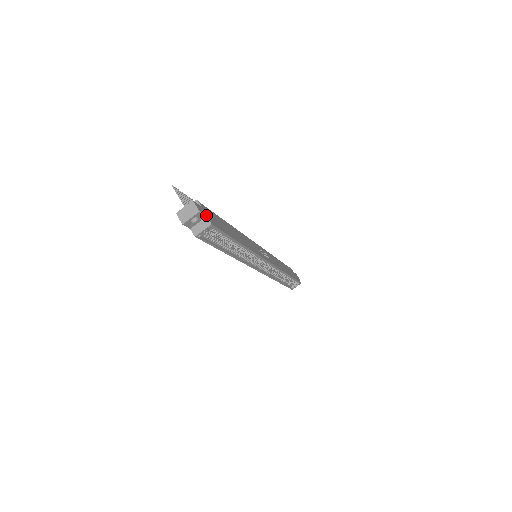
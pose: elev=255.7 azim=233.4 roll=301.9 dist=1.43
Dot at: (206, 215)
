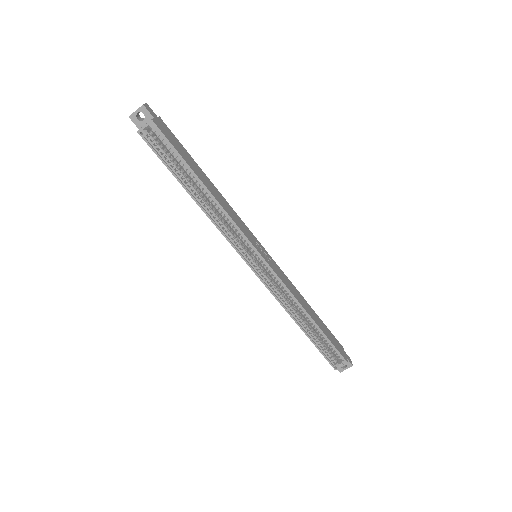
Dot at: (155, 118)
